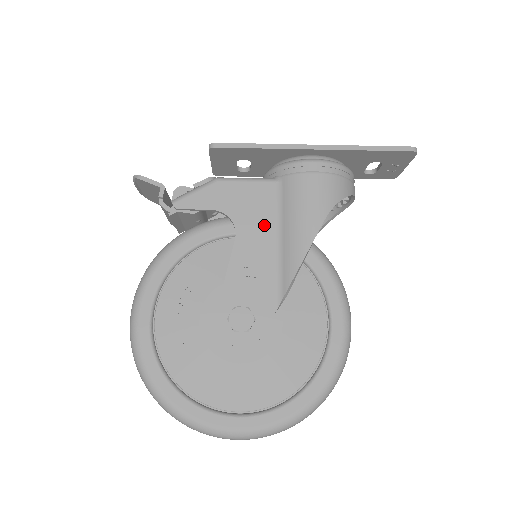
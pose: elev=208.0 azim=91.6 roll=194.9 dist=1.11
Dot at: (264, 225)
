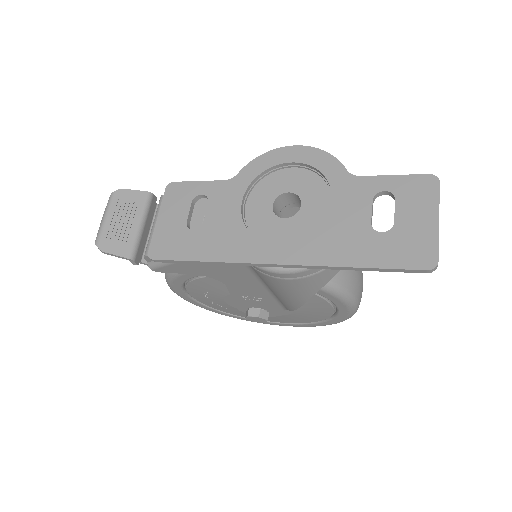
Dot at: (249, 283)
